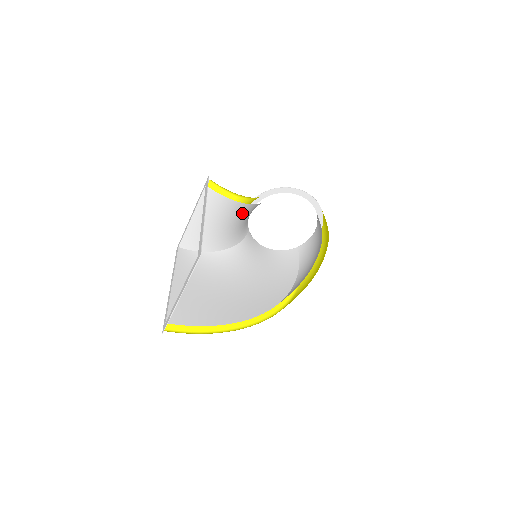
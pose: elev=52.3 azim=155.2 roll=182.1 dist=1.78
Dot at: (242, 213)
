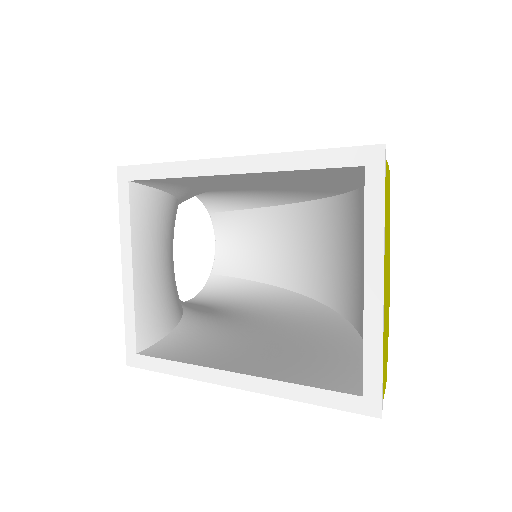
Dot at: occluded
